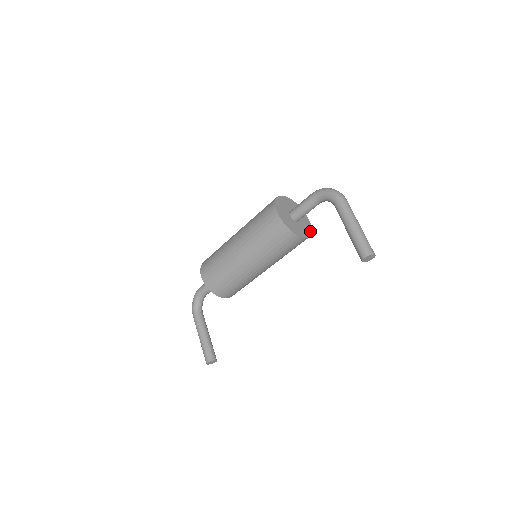
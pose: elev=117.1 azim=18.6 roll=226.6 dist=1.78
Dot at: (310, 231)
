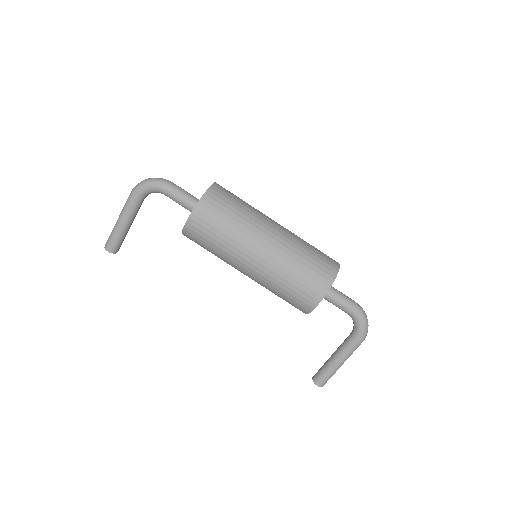
Dot at: occluded
